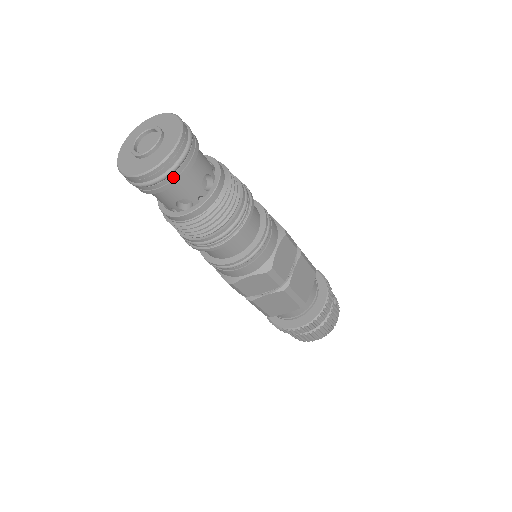
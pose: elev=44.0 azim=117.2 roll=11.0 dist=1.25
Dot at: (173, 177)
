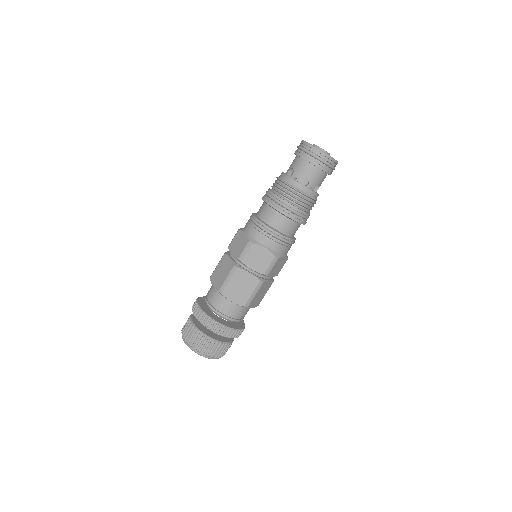
Dot at: (324, 166)
